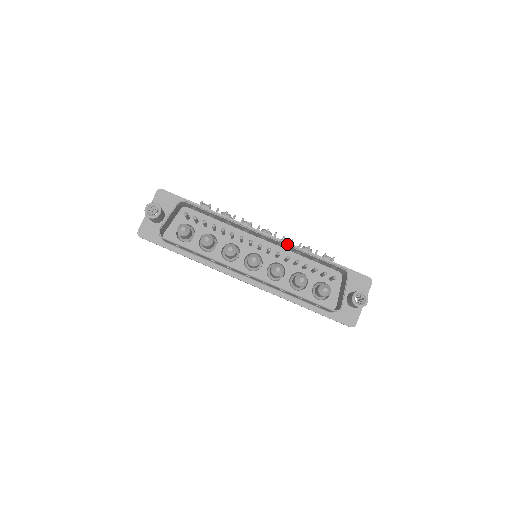
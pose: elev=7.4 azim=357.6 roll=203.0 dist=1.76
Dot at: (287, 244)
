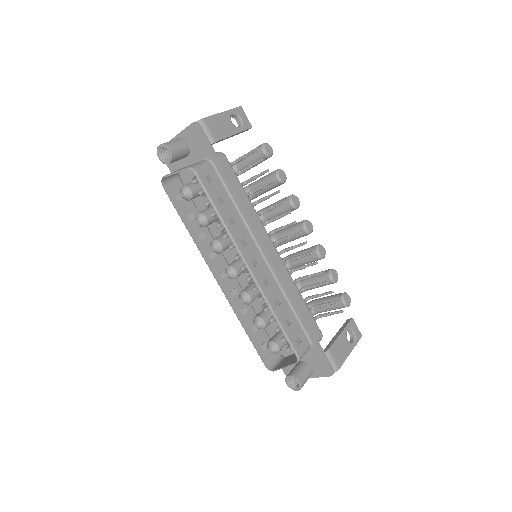
Dot at: (263, 293)
